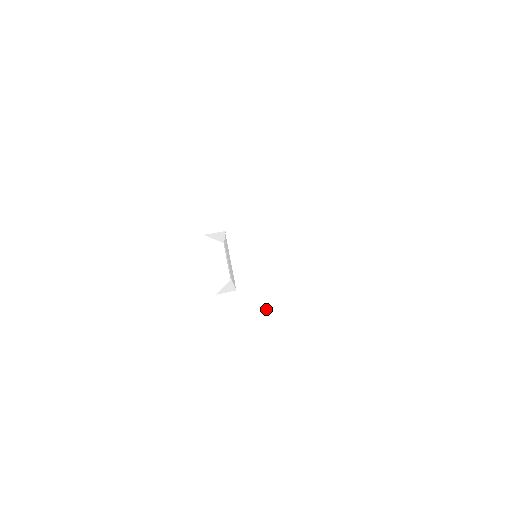
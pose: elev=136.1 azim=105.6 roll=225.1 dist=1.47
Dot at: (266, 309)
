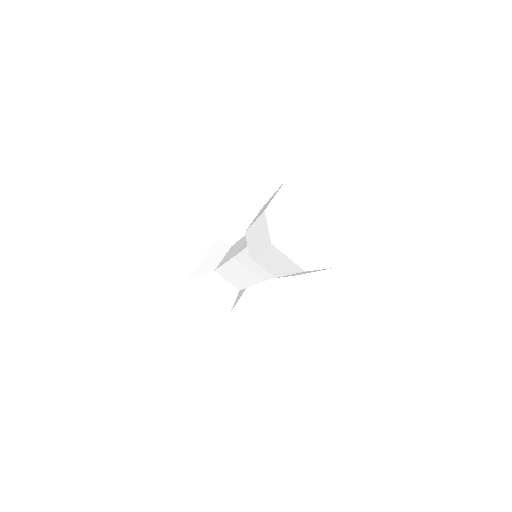
Dot at: (328, 268)
